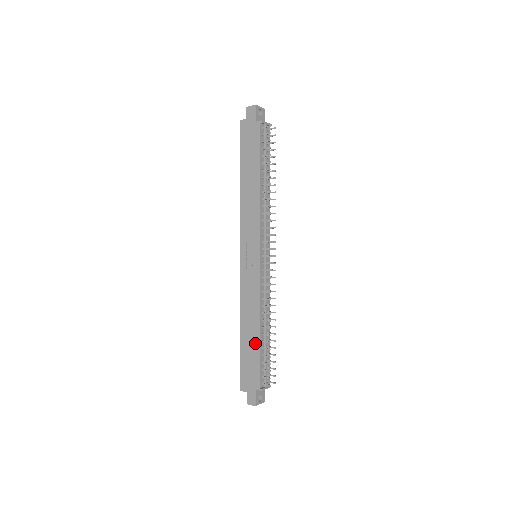
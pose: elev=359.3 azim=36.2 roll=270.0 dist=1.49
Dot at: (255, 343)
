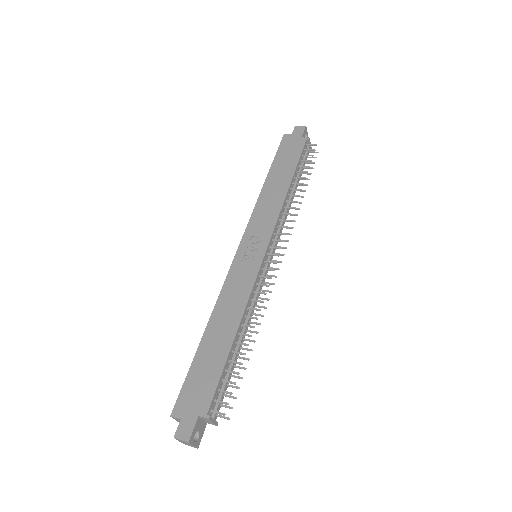
Dot at: (222, 350)
